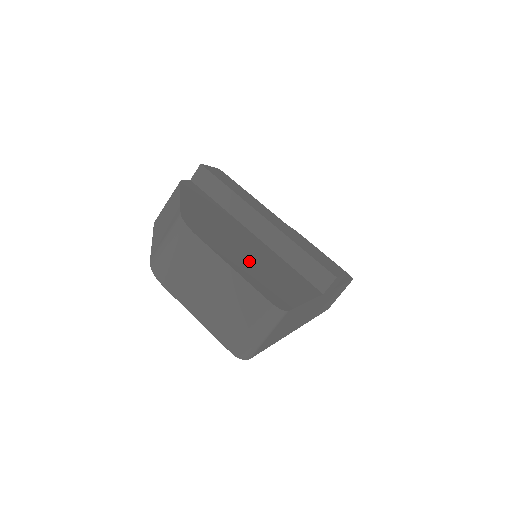
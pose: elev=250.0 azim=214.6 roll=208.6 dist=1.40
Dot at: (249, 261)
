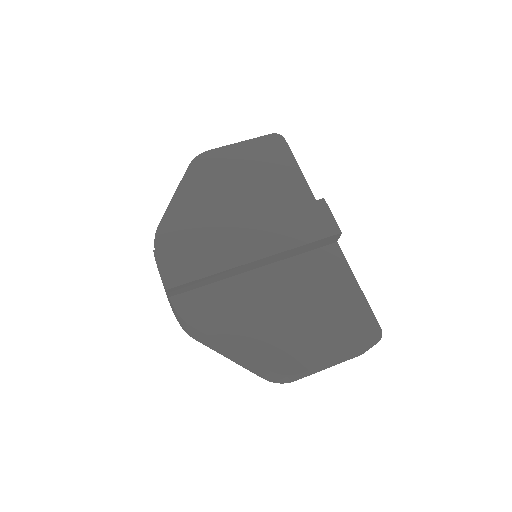
Dot at: (319, 323)
